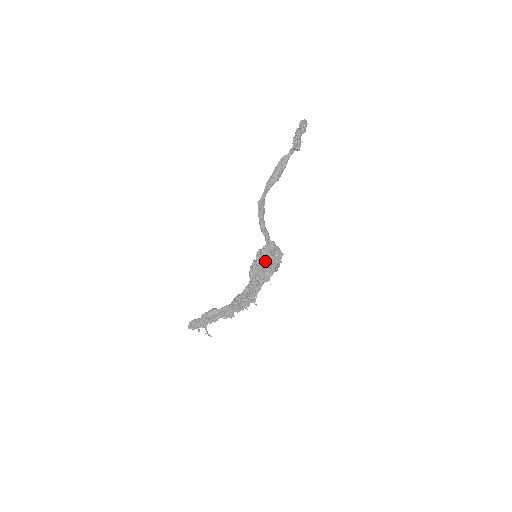
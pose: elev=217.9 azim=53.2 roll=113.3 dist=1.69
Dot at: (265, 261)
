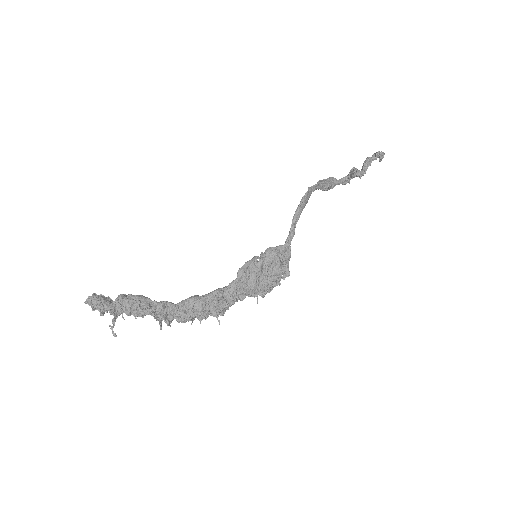
Dot at: (275, 262)
